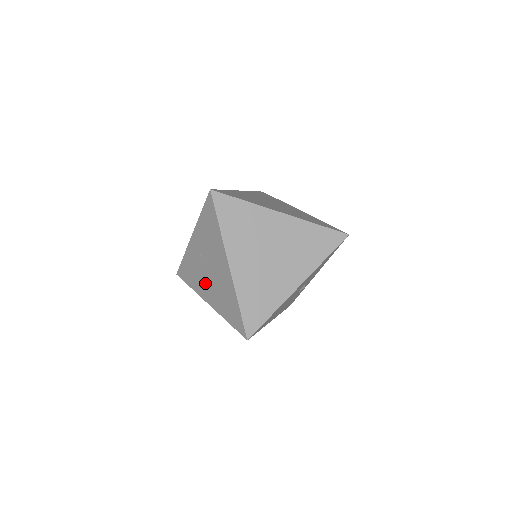
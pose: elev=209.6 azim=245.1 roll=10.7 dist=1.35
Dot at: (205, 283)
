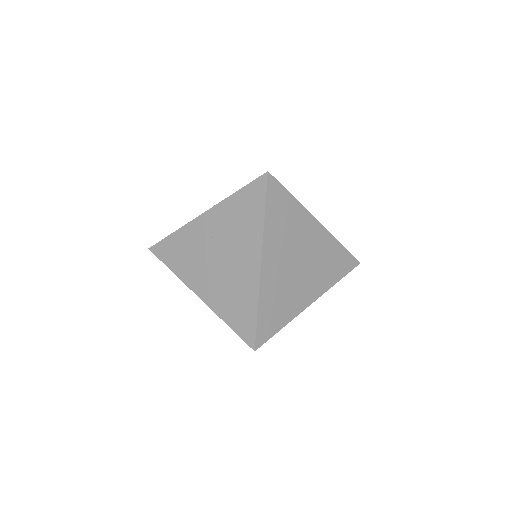
Dot at: (204, 272)
